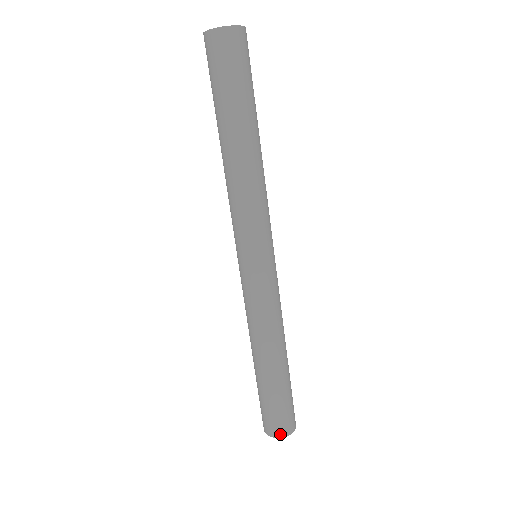
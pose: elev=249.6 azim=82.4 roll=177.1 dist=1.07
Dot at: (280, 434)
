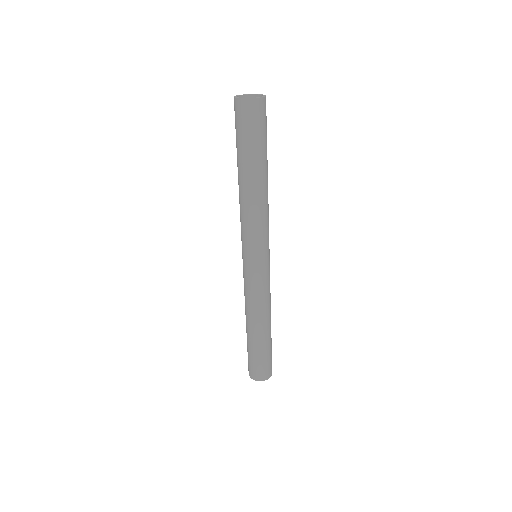
Dot at: (260, 379)
